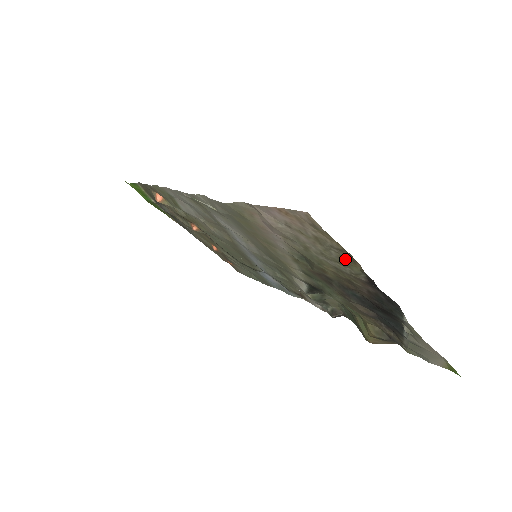
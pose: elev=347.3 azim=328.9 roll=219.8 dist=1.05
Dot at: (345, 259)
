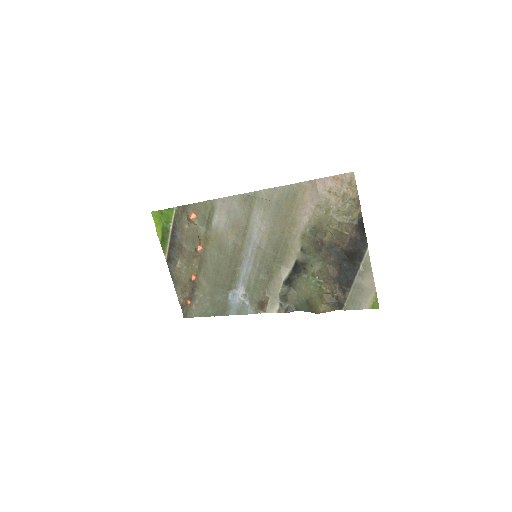
Dot at: (353, 207)
